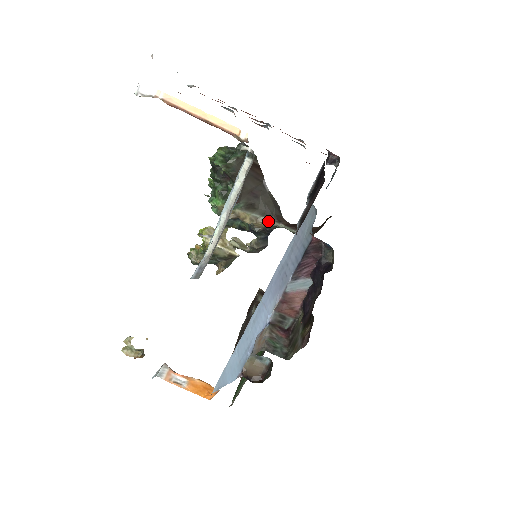
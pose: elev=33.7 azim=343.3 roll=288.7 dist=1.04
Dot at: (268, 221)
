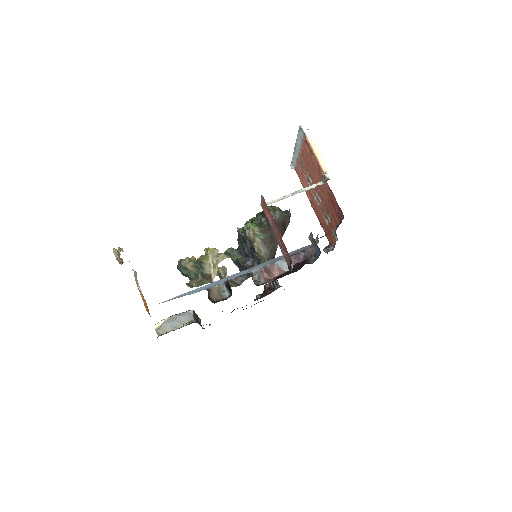
Dot at: (265, 259)
